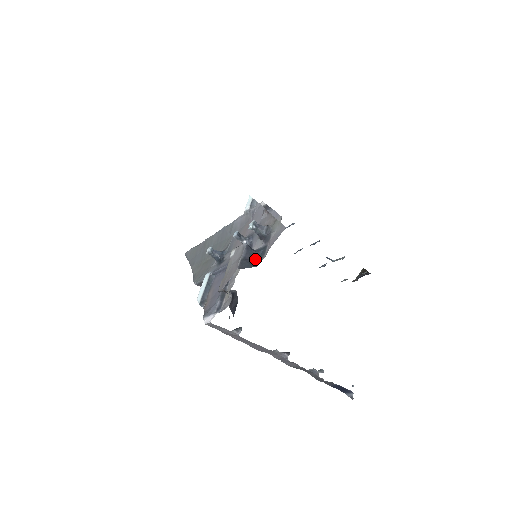
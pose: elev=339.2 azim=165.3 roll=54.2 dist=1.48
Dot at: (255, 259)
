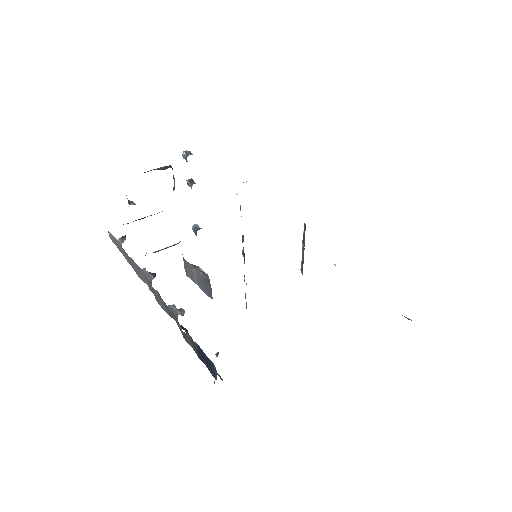
Dot at: occluded
